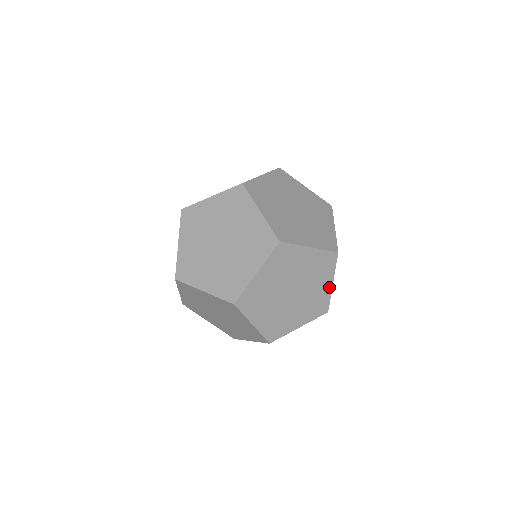
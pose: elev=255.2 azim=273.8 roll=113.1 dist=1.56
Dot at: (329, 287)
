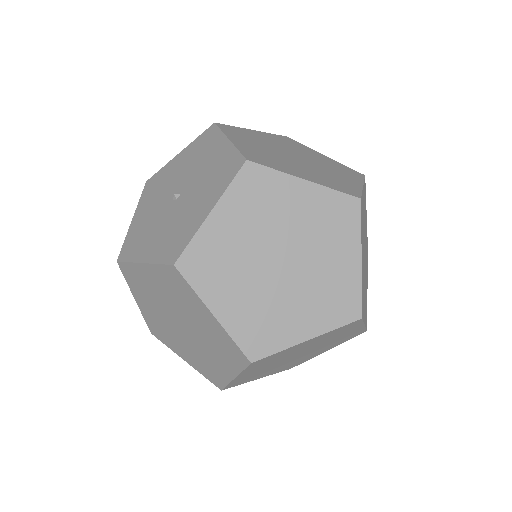
Dot at: (321, 353)
